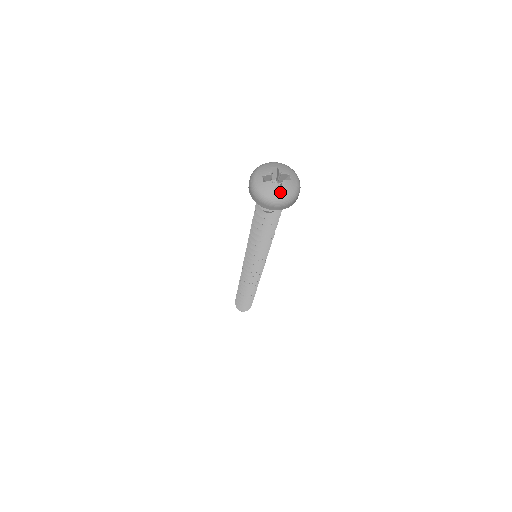
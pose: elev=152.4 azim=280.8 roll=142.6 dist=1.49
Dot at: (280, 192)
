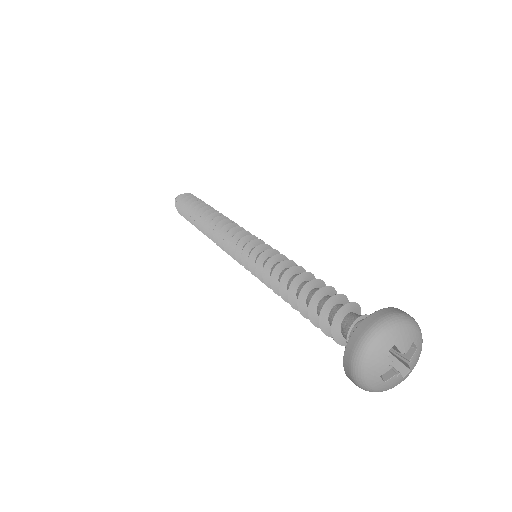
Dot at: (408, 374)
